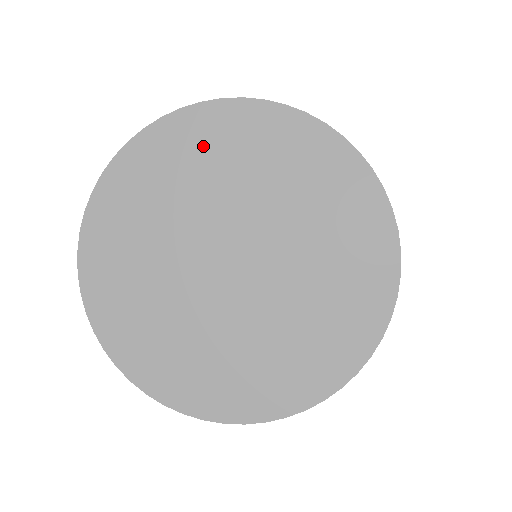
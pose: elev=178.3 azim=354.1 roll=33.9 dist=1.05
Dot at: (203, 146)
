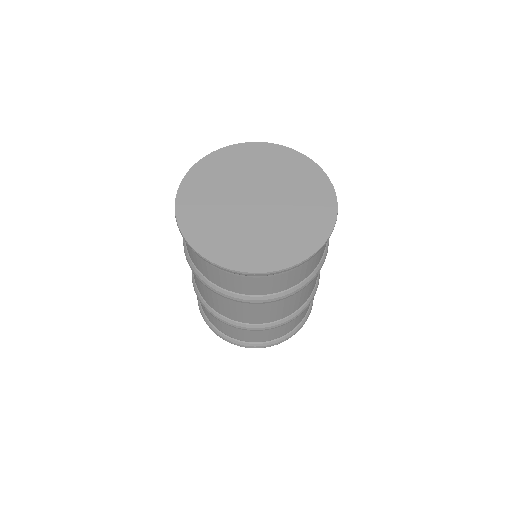
Dot at: (247, 157)
